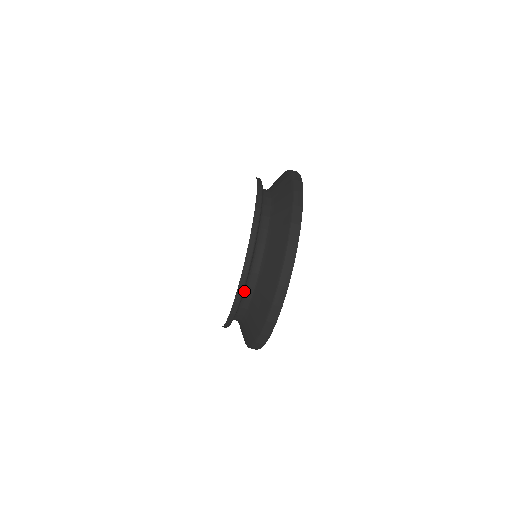
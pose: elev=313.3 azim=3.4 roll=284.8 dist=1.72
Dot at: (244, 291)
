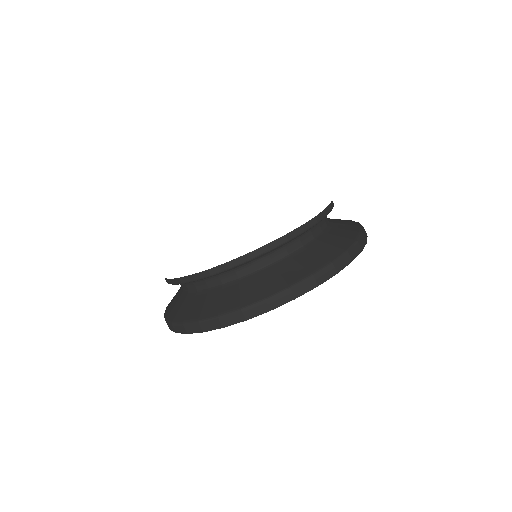
Dot at: (261, 256)
